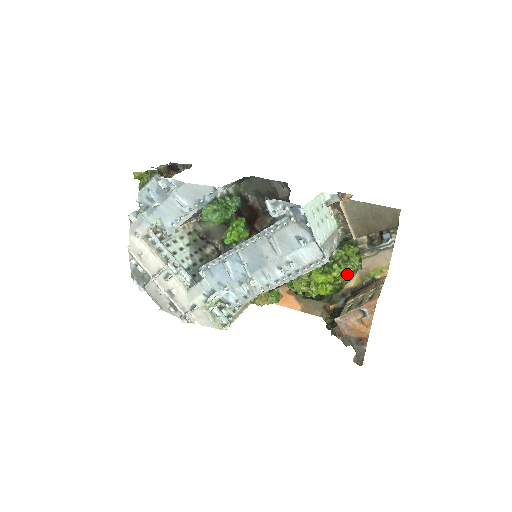
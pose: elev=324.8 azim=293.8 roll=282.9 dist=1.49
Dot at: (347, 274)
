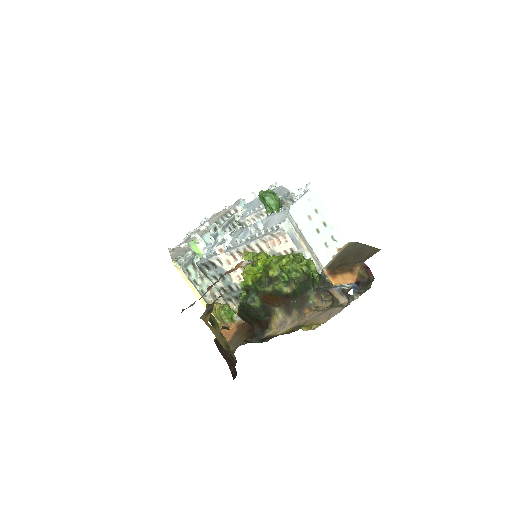
Dot at: (282, 267)
